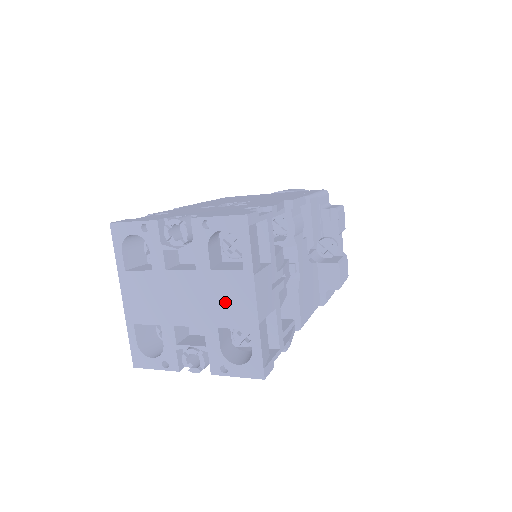
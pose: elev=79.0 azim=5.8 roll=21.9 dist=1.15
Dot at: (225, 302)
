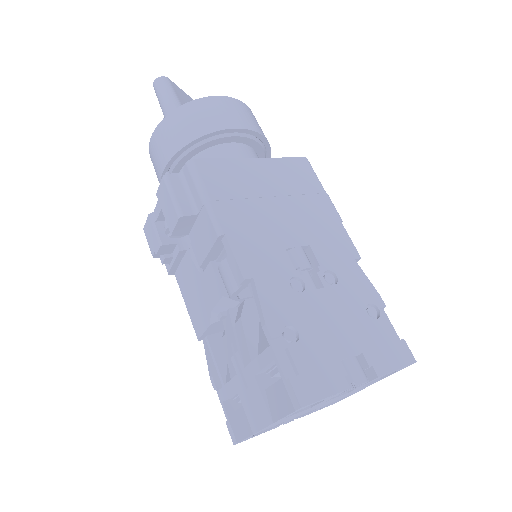
Dot at: occluded
